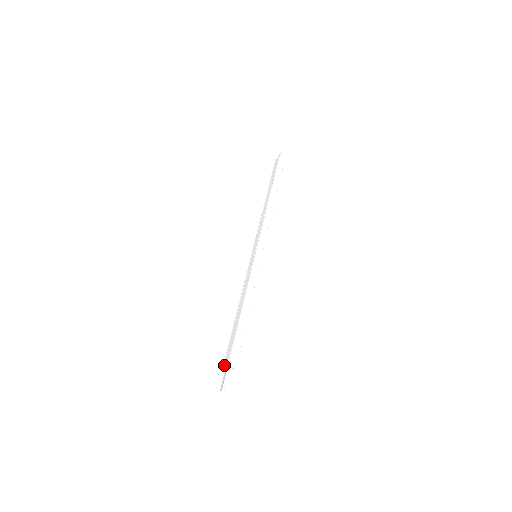
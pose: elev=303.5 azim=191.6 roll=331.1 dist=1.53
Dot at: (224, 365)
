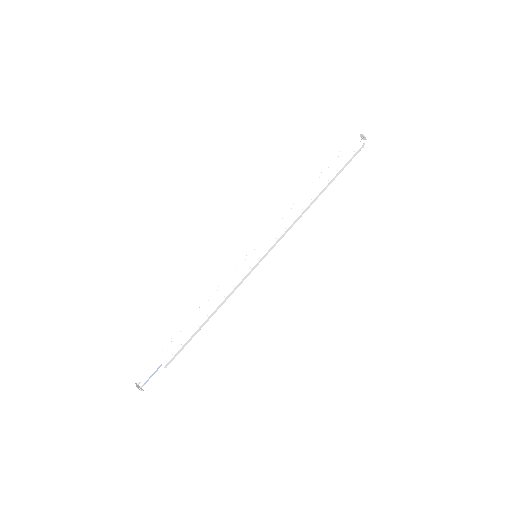
Dot at: (158, 359)
